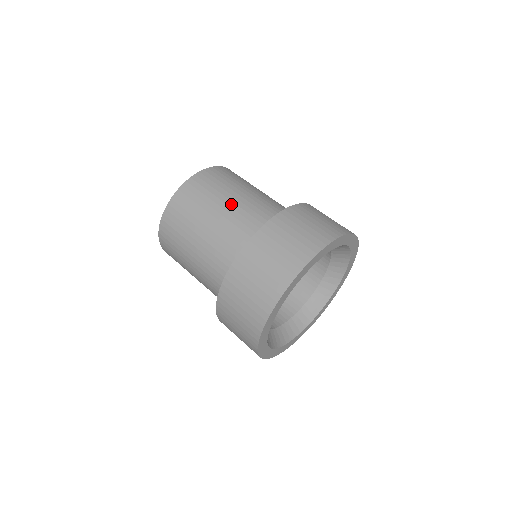
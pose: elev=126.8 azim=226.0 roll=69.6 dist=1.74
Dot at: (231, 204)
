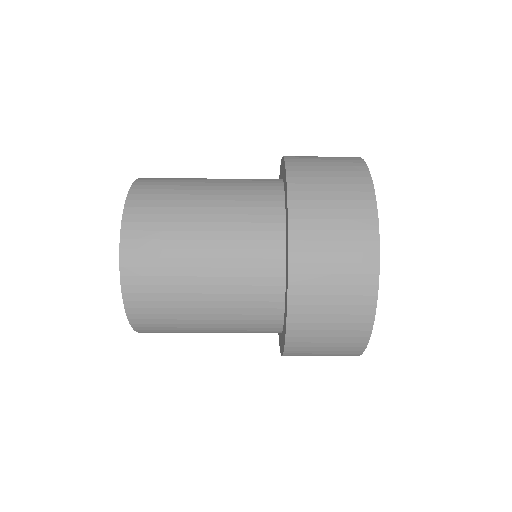
Dot at: (212, 192)
